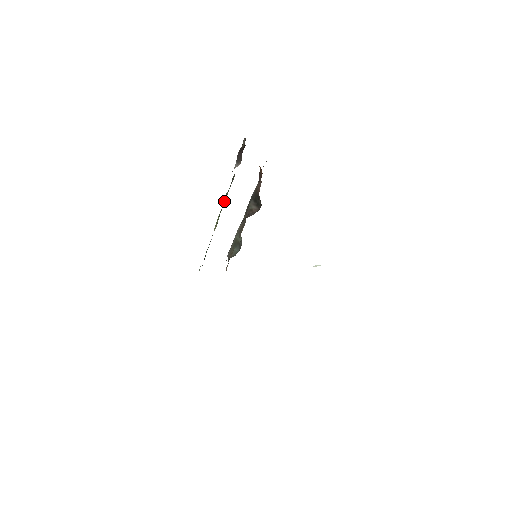
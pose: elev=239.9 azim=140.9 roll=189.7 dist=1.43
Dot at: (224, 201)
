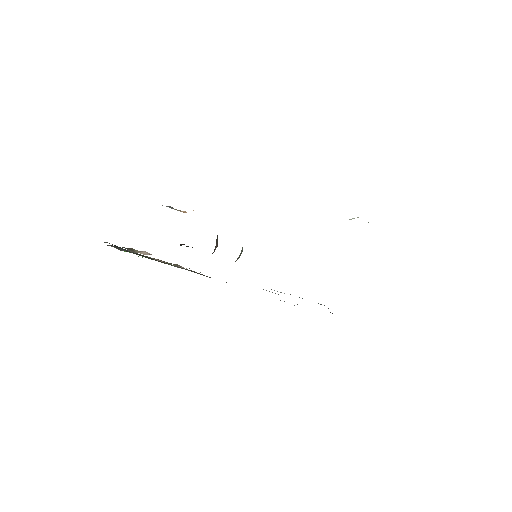
Dot at: occluded
